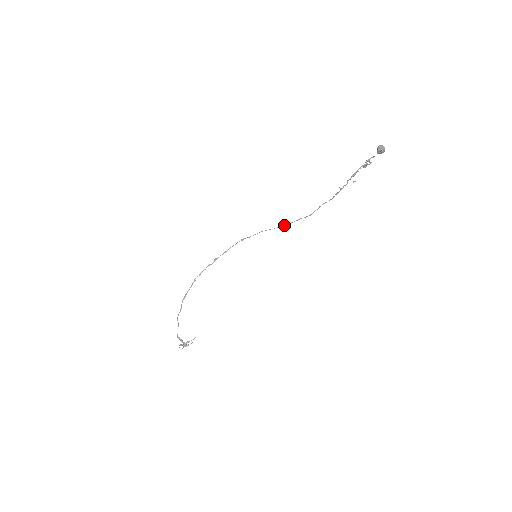
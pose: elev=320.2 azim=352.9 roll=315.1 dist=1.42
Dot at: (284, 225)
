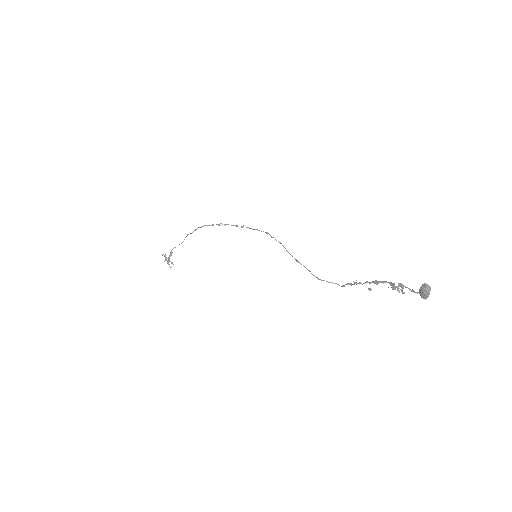
Dot at: occluded
